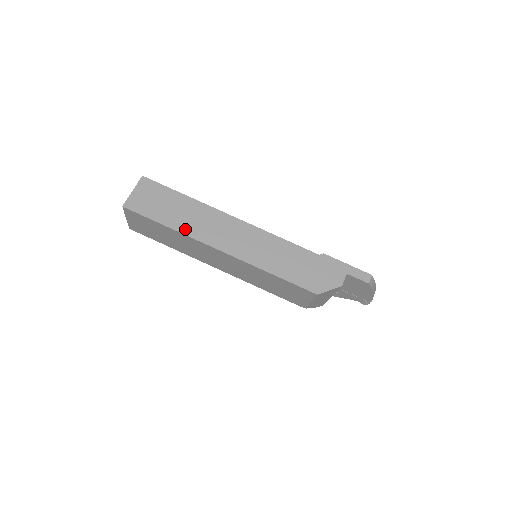
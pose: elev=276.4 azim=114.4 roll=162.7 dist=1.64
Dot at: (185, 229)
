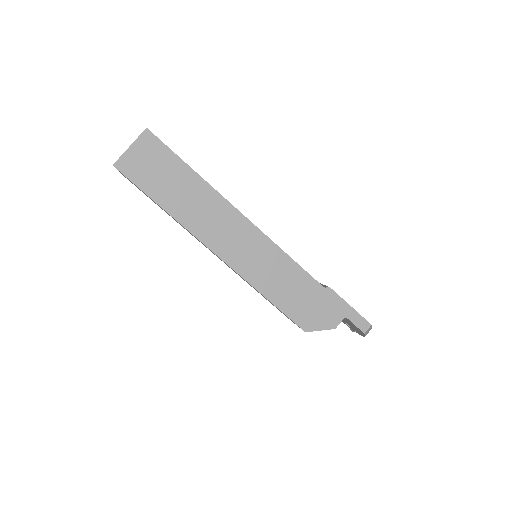
Dot at: (182, 216)
